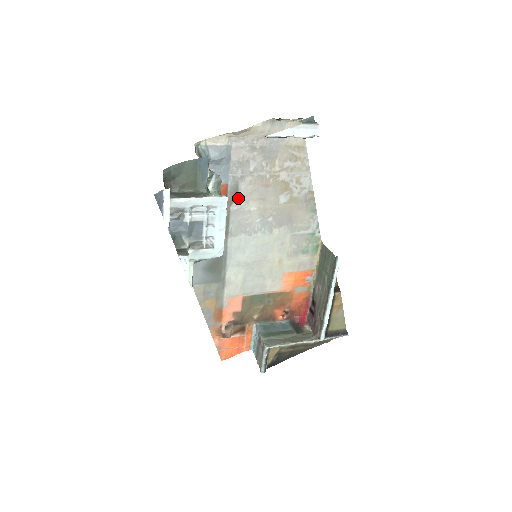
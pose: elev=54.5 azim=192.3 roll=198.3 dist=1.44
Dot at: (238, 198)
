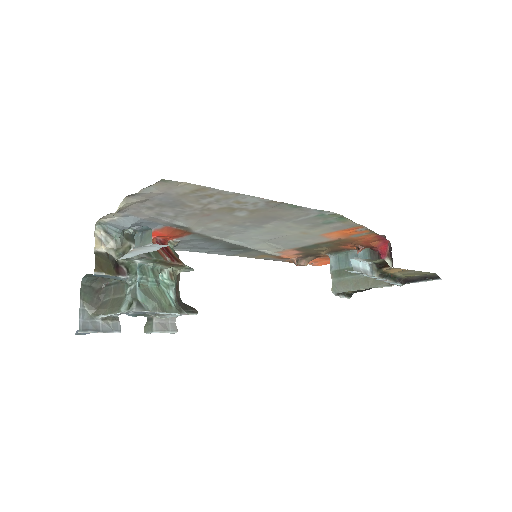
Dot at: (191, 227)
